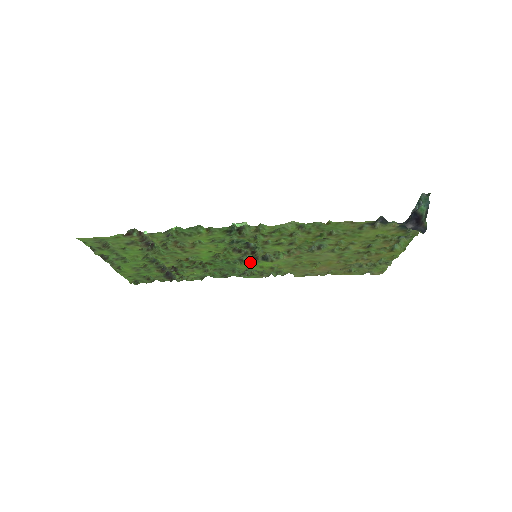
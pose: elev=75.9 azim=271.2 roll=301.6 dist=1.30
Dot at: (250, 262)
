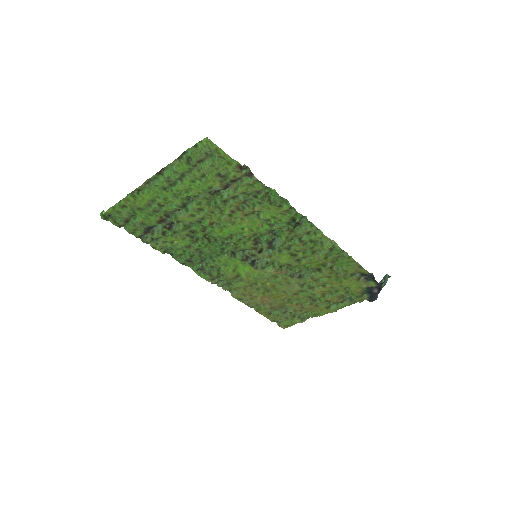
Dot at: (241, 259)
